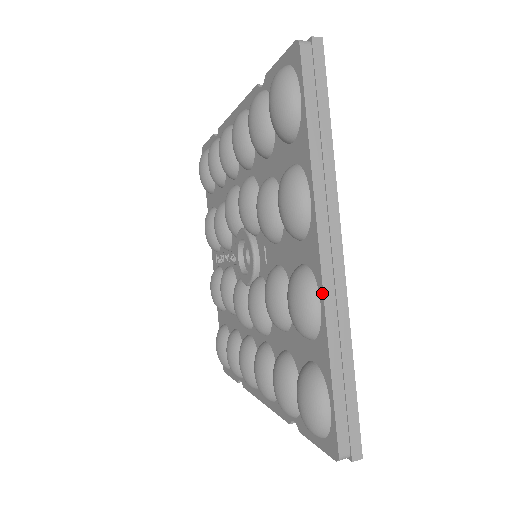
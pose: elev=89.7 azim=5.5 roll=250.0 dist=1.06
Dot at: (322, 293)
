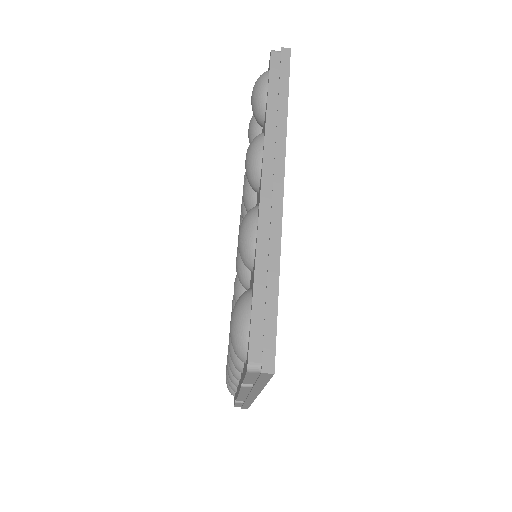
Dot at: (258, 215)
